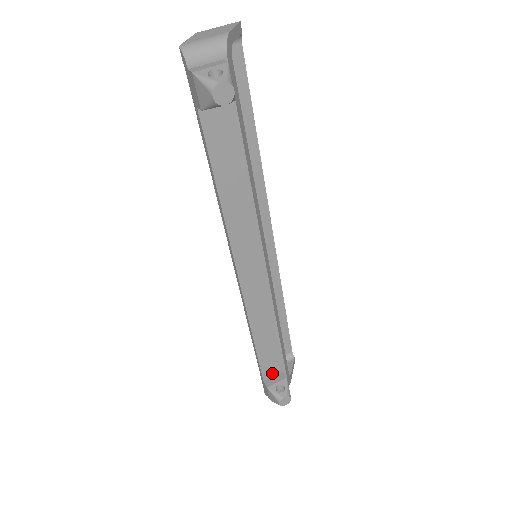
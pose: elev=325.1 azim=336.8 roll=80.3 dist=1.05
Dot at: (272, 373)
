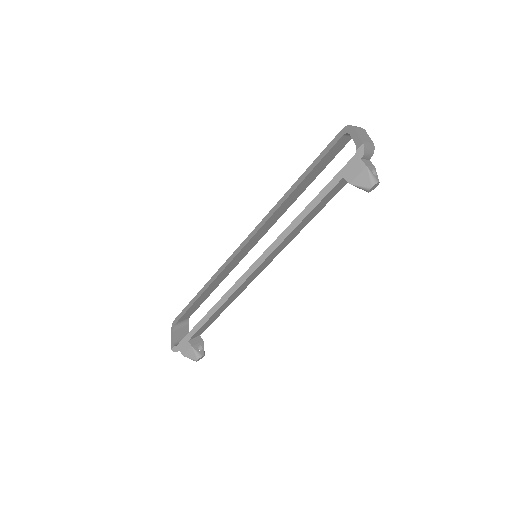
Dot at: (196, 336)
